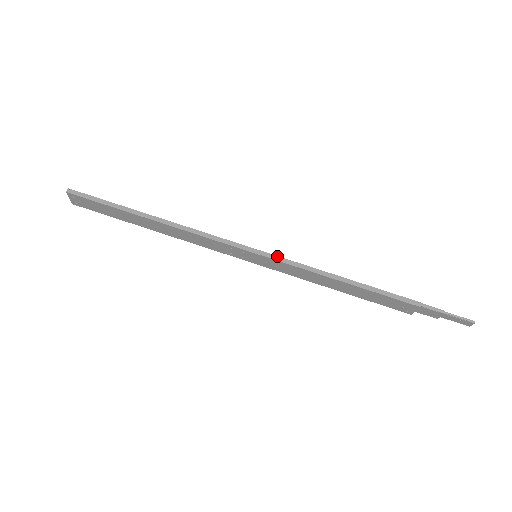
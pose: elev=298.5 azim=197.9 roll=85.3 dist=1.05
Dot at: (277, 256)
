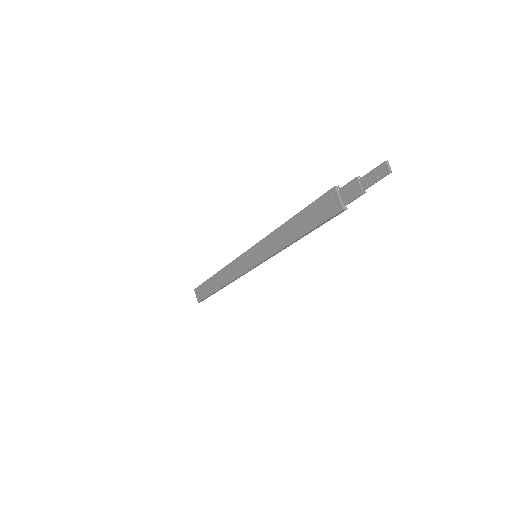
Dot at: occluded
